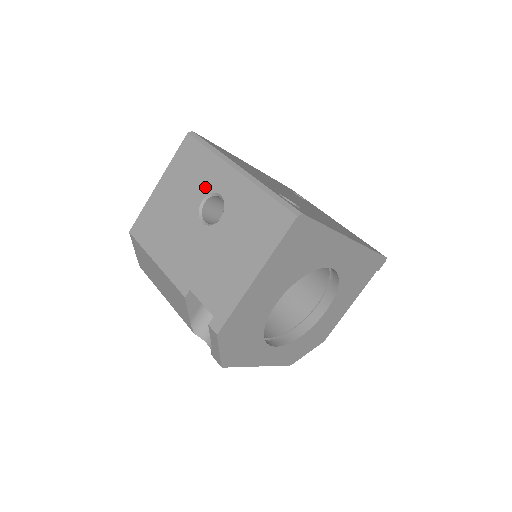
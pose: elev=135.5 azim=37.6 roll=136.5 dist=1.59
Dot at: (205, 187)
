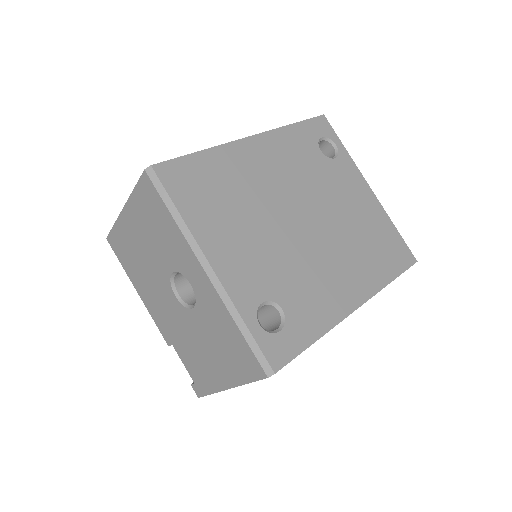
Dot at: (173, 261)
